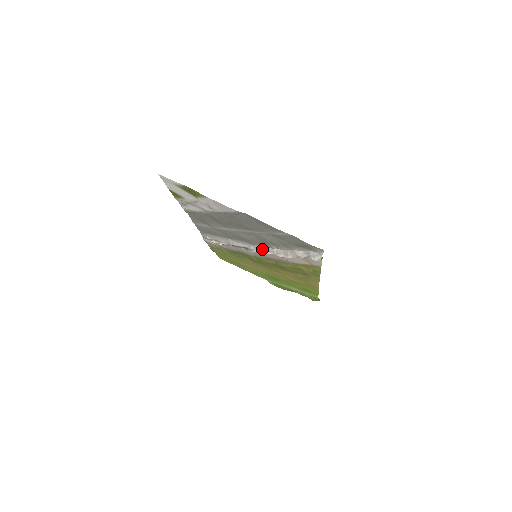
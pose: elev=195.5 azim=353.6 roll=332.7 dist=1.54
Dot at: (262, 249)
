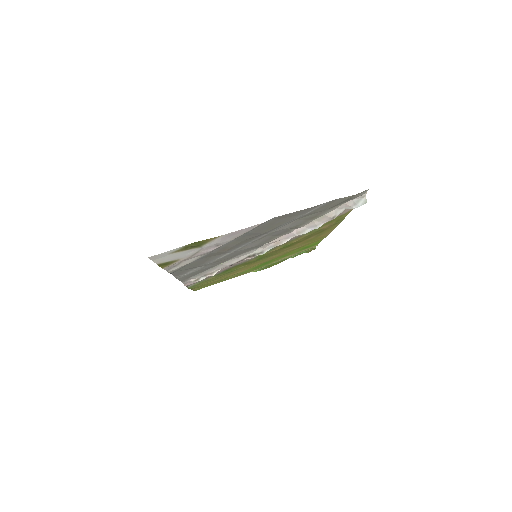
Dot at: (275, 243)
